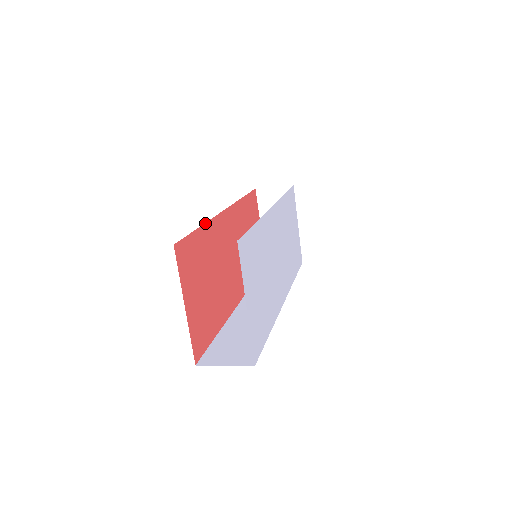
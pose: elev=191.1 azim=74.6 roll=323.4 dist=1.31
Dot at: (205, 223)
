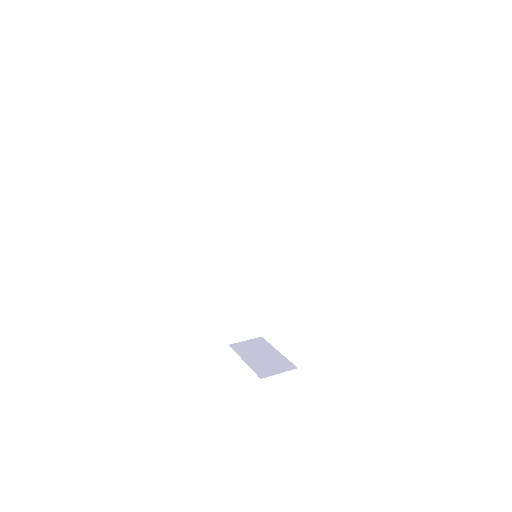
Dot at: occluded
